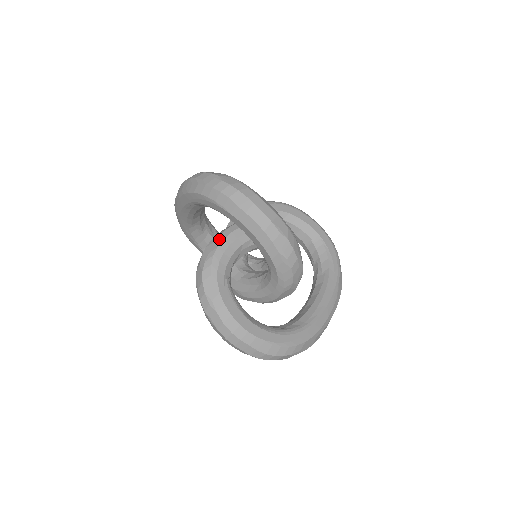
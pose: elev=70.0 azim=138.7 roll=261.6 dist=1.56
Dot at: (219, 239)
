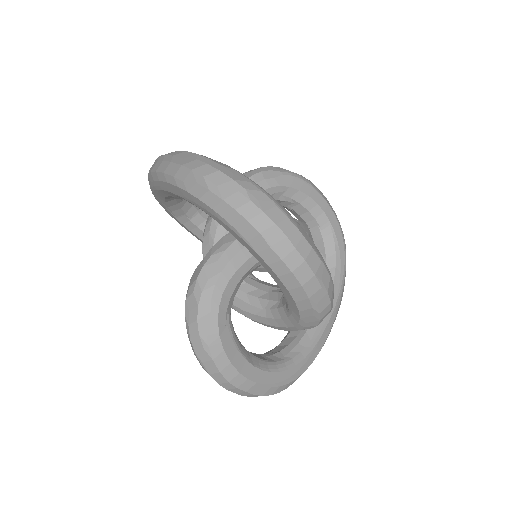
Dot at: (223, 258)
